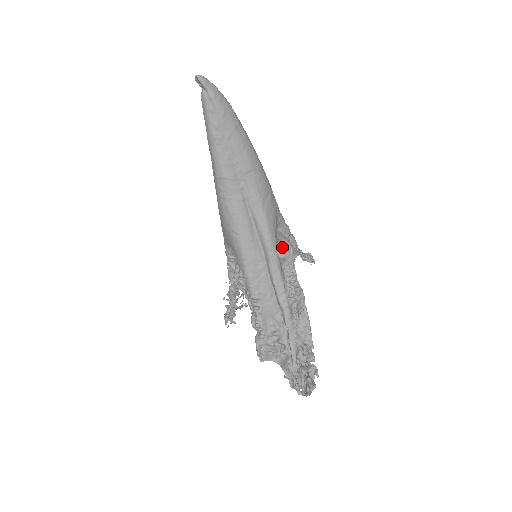
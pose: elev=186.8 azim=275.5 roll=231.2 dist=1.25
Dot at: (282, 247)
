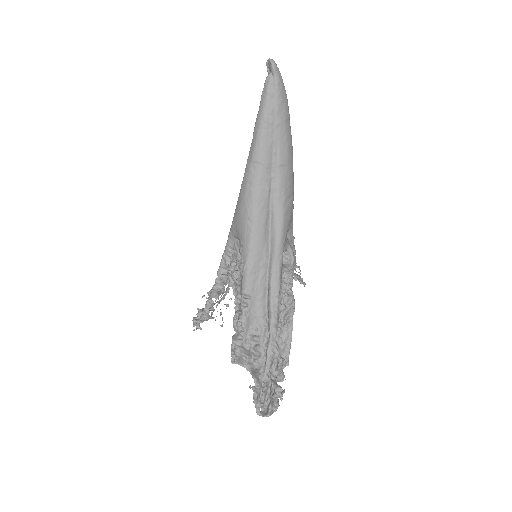
Dot at: (285, 254)
